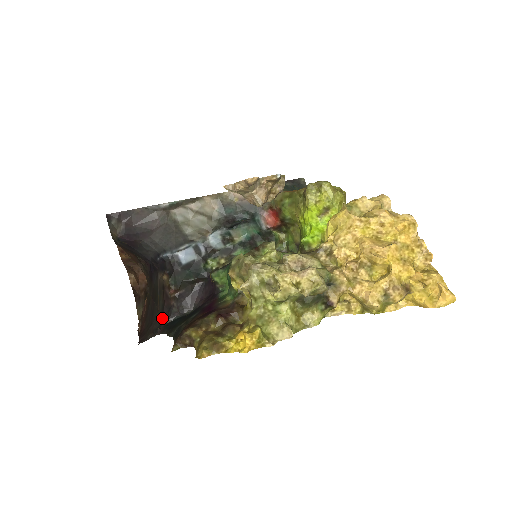
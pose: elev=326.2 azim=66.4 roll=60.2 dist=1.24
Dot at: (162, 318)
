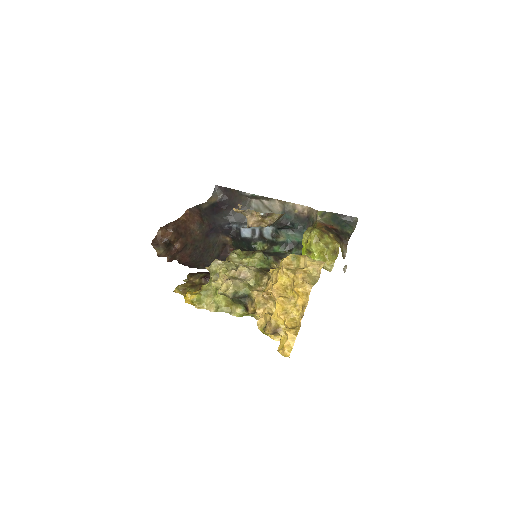
Dot at: occluded
